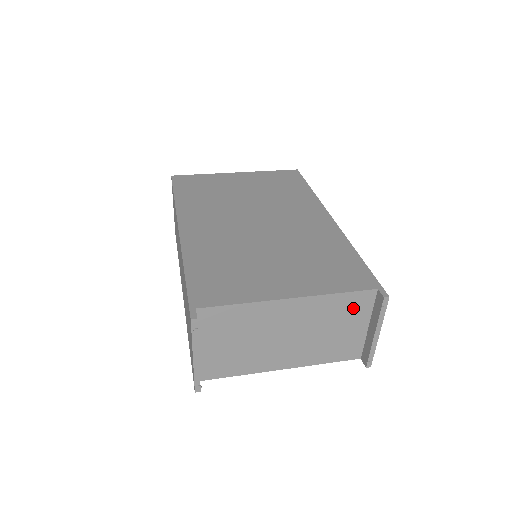
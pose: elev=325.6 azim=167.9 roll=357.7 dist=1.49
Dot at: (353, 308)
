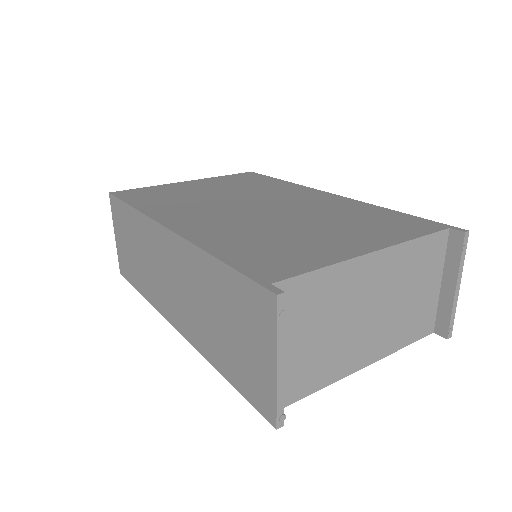
Dot at: (429, 259)
